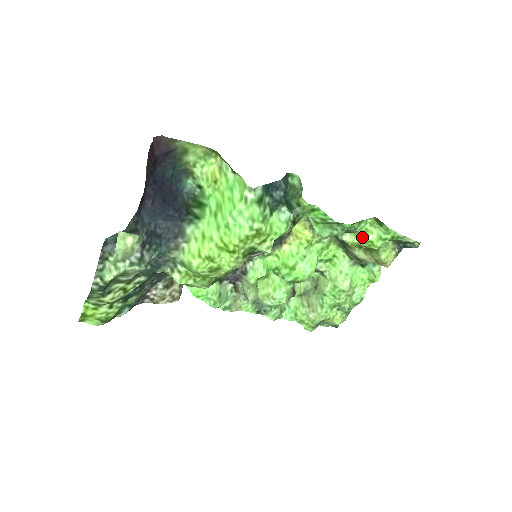
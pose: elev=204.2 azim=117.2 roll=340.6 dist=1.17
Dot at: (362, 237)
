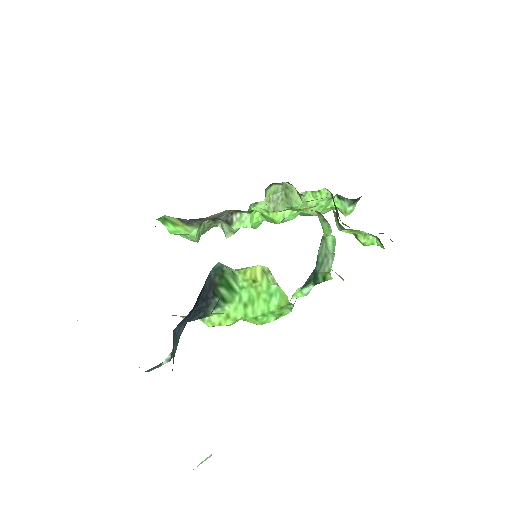
Dot at: (357, 235)
